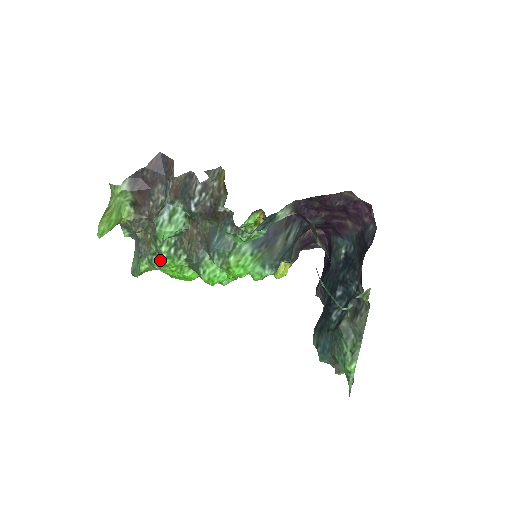
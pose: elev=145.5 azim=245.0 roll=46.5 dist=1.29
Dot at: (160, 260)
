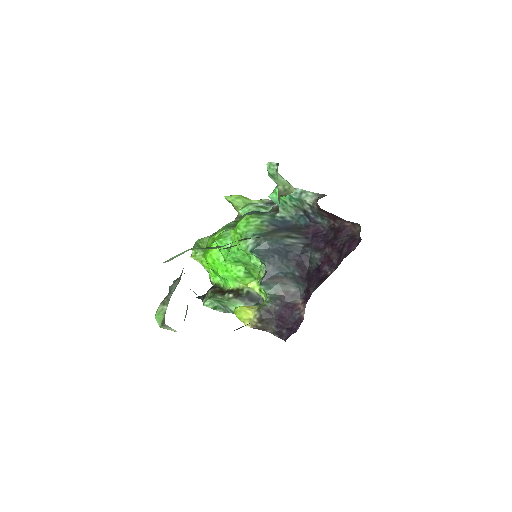
Dot at: occluded
